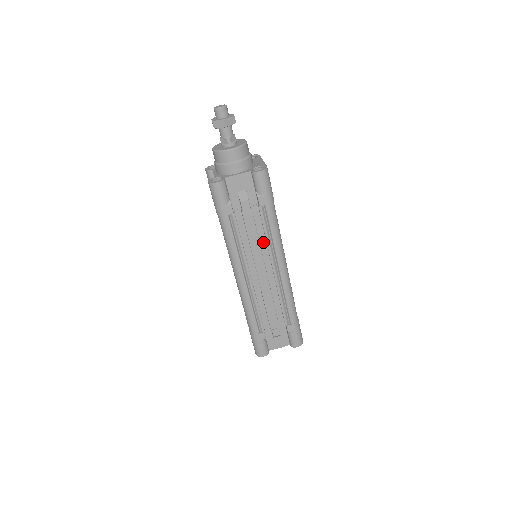
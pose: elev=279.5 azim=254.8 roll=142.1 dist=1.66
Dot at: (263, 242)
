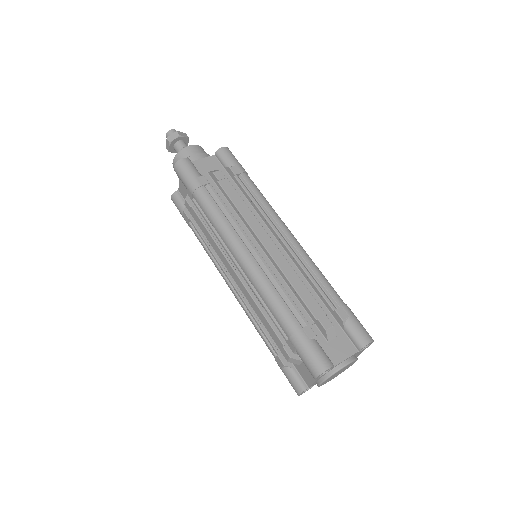
Dot at: occluded
